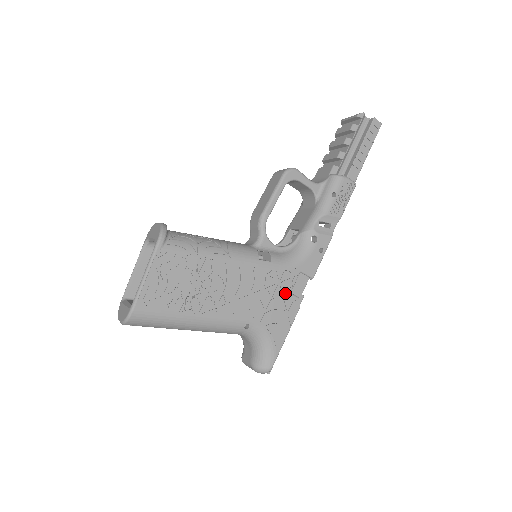
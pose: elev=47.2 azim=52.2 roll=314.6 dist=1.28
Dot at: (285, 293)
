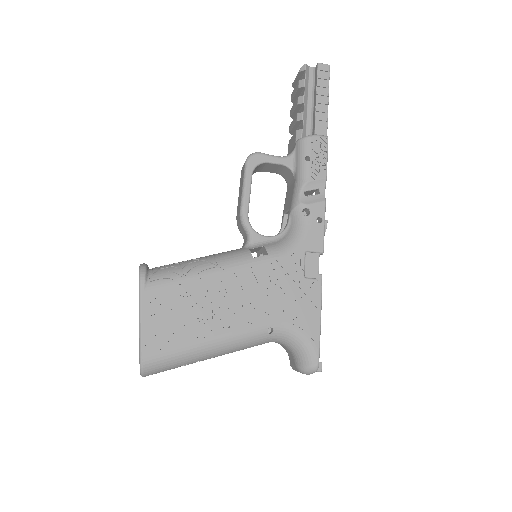
Dot at: (298, 280)
